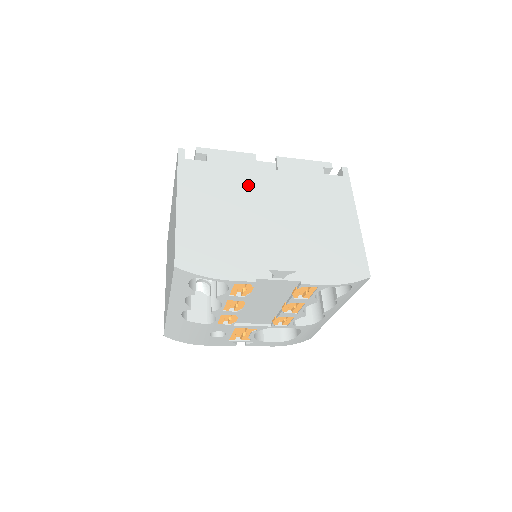
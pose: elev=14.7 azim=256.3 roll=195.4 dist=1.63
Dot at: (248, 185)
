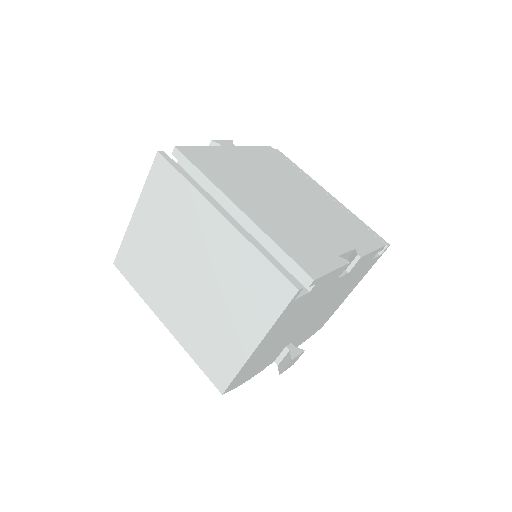
Dot at: (318, 300)
